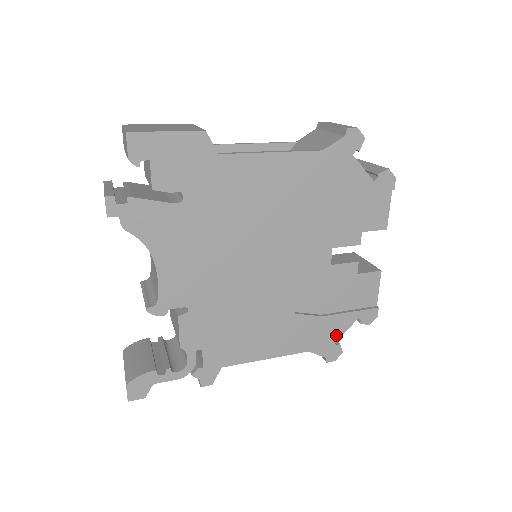
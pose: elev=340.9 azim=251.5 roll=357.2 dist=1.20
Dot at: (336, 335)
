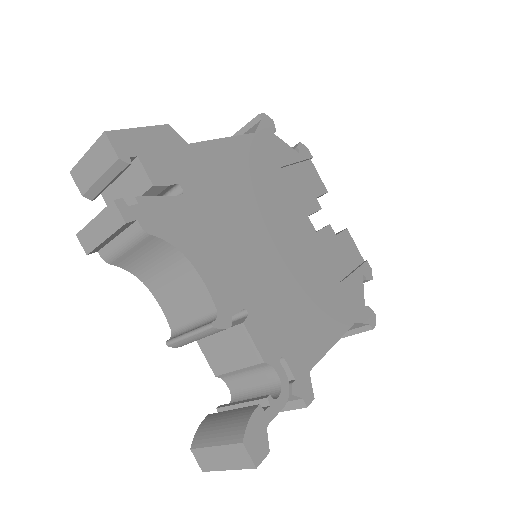
Dot at: (361, 297)
